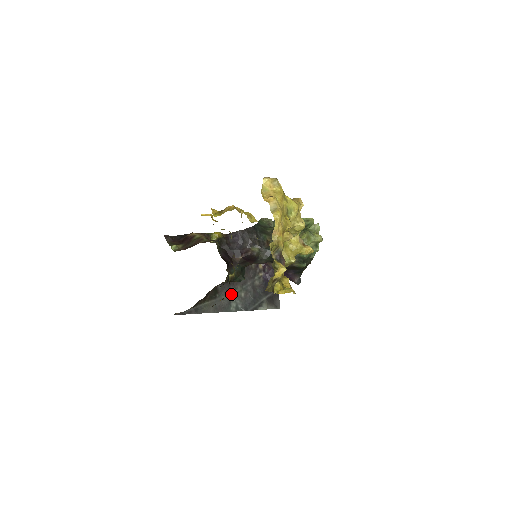
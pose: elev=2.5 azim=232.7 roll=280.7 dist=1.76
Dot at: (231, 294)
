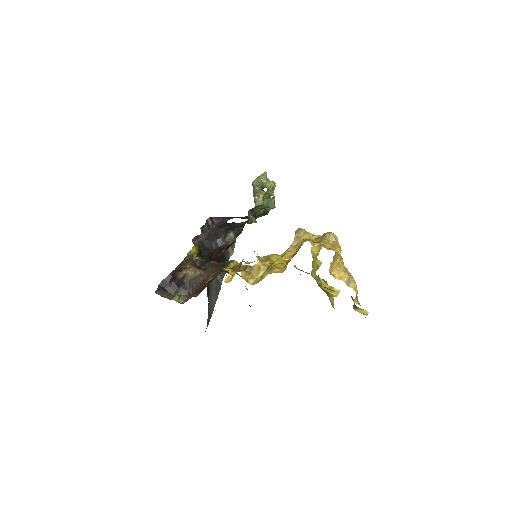
Dot at: occluded
